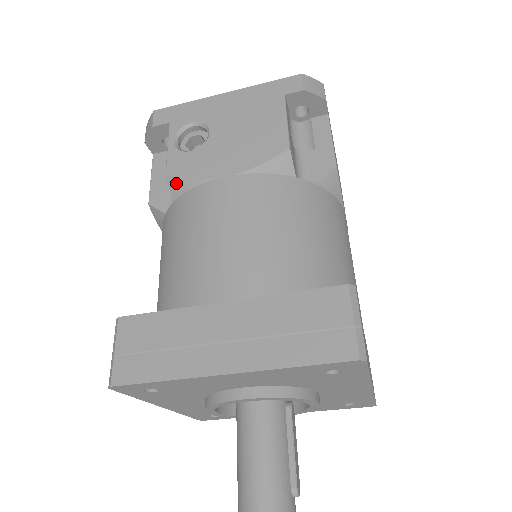
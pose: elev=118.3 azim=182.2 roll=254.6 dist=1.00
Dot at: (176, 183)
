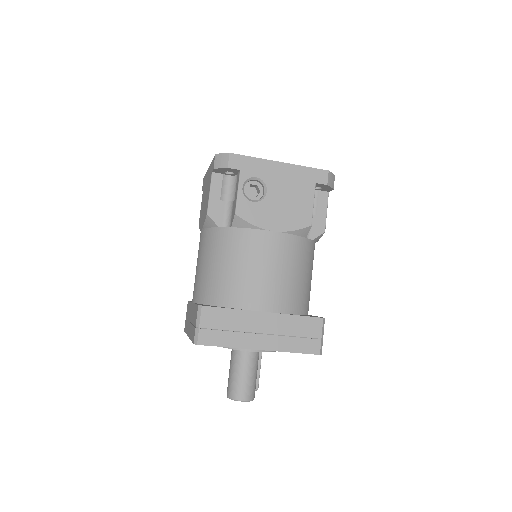
Dot at: (240, 221)
